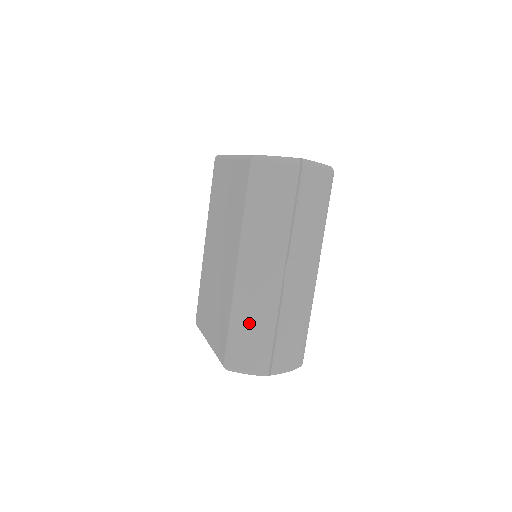
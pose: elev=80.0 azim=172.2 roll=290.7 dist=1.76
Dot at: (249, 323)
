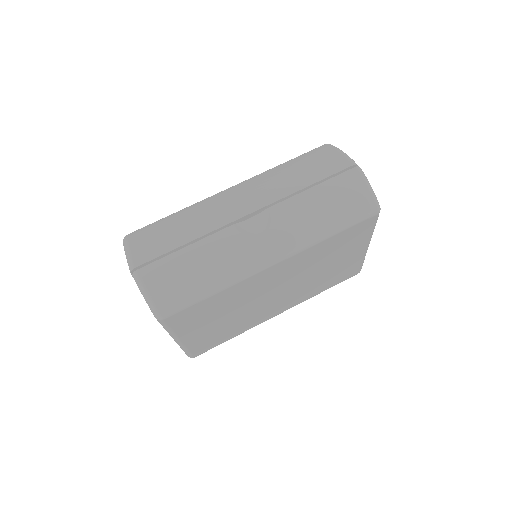
Dot at: (181, 220)
